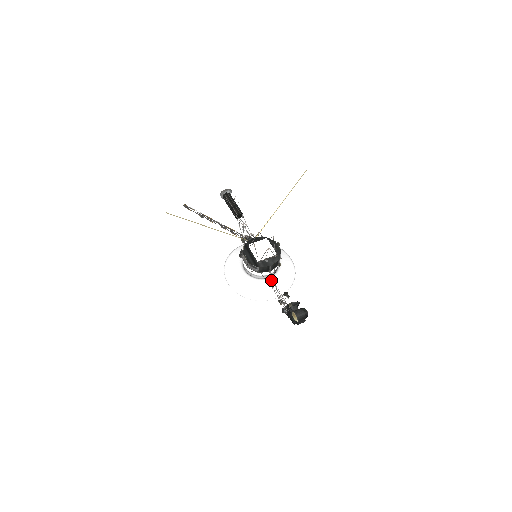
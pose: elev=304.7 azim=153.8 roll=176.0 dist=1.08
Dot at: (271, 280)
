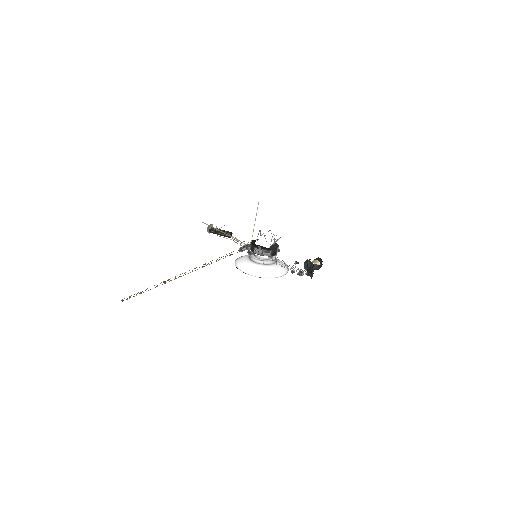
Dot at: (277, 264)
